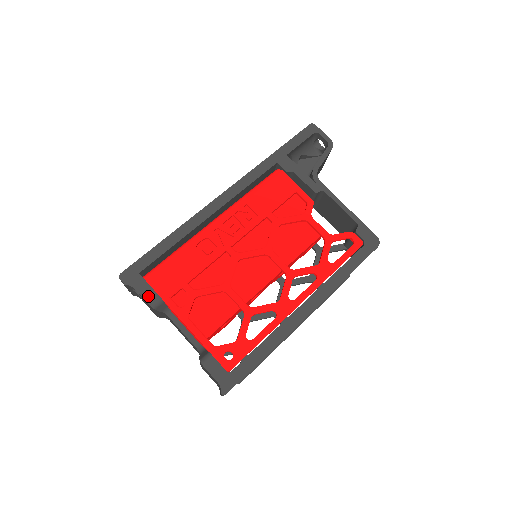
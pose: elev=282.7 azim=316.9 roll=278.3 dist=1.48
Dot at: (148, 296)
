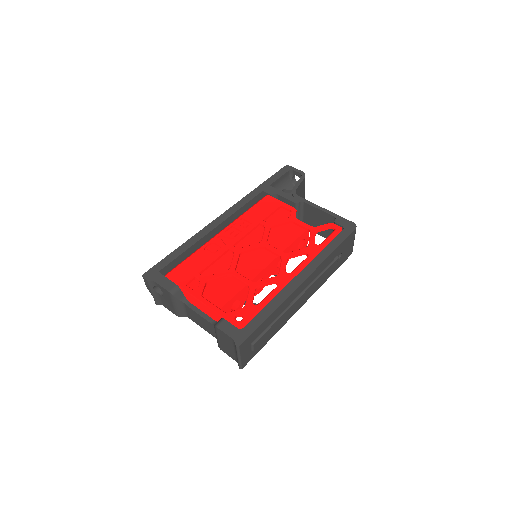
Dot at: (167, 285)
